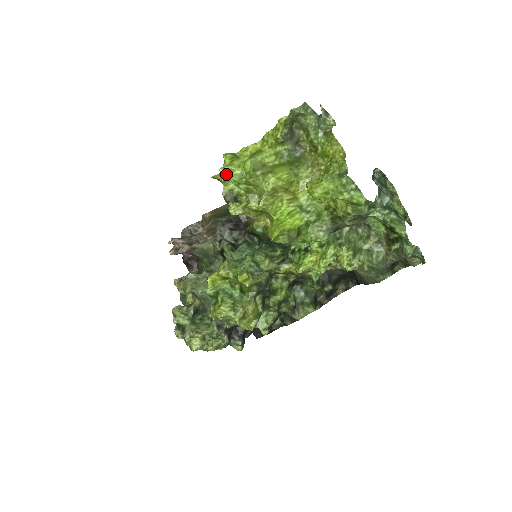
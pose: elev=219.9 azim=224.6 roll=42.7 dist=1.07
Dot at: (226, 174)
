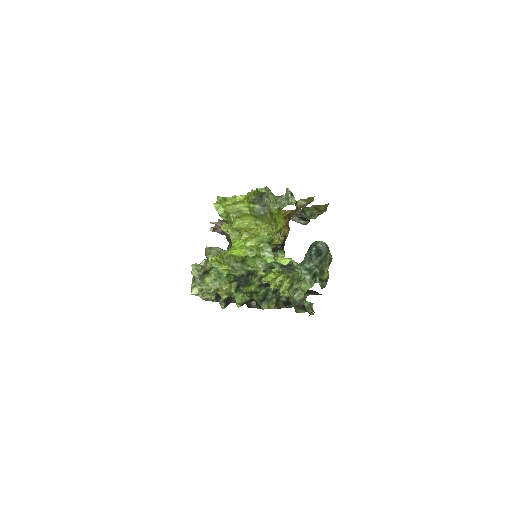
Dot at: (215, 208)
